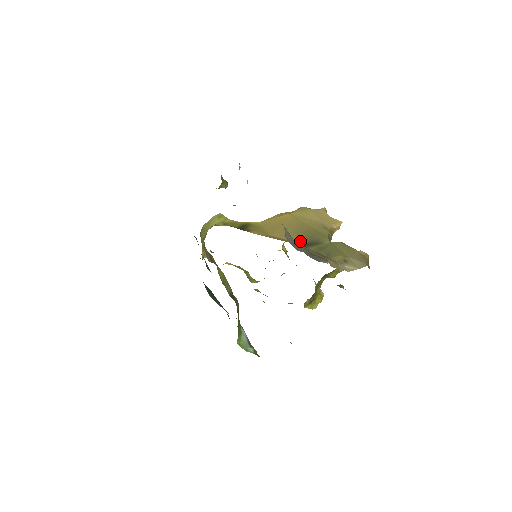
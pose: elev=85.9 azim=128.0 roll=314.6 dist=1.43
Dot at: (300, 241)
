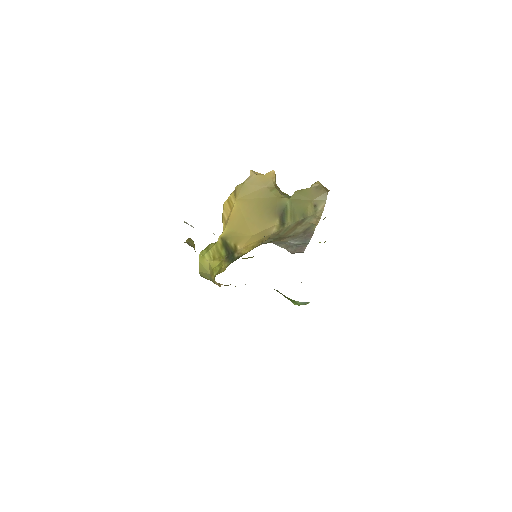
Dot at: (274, 222)
